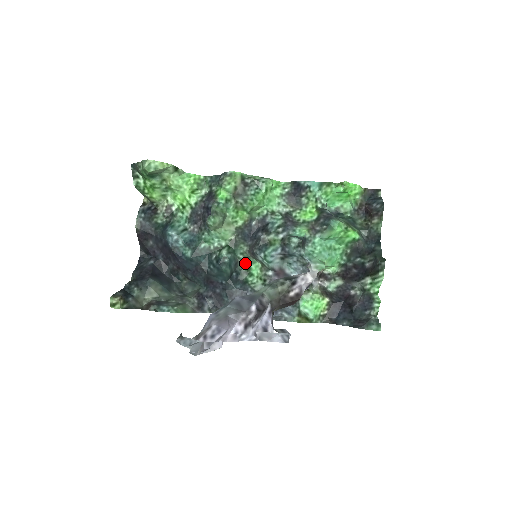
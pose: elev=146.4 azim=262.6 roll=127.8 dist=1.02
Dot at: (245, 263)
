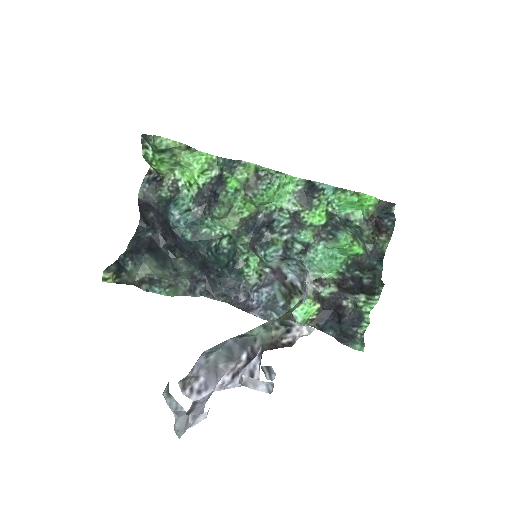
Dot at: (244, 254)
